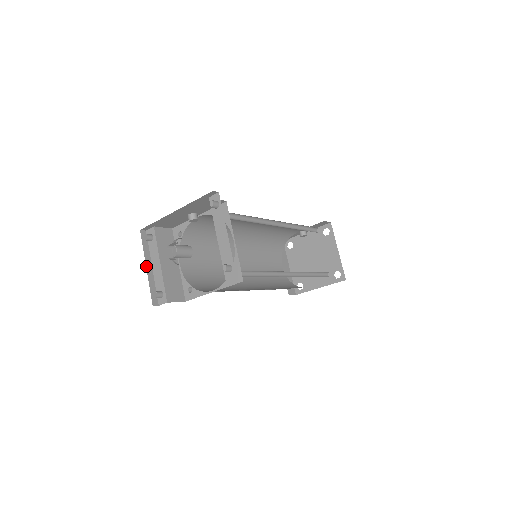
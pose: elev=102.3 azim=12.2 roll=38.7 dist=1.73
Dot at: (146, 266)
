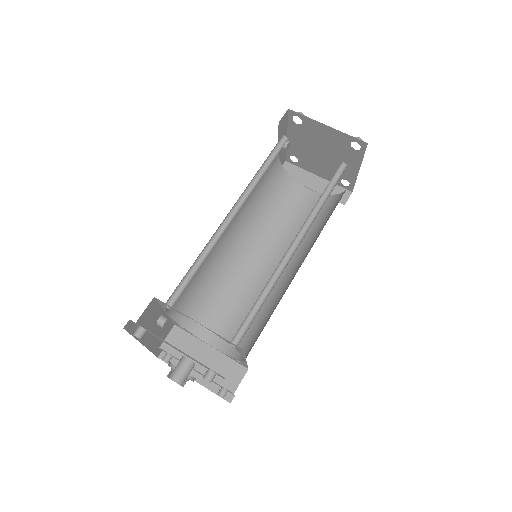
Dot at: occluded
